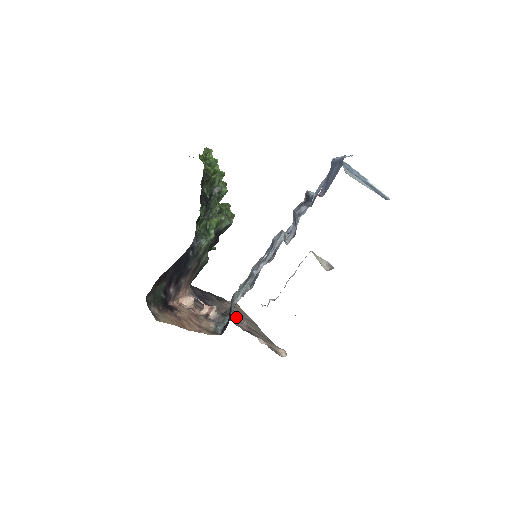
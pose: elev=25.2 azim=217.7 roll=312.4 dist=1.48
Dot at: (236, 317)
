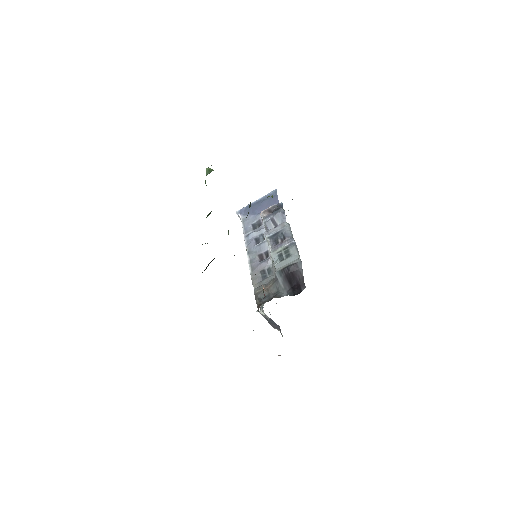
Dot at: occluded
